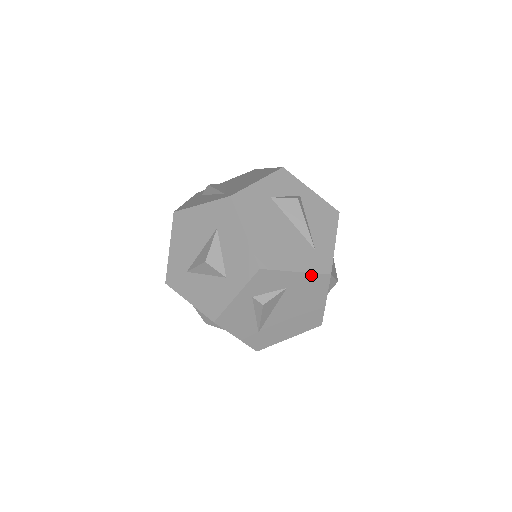
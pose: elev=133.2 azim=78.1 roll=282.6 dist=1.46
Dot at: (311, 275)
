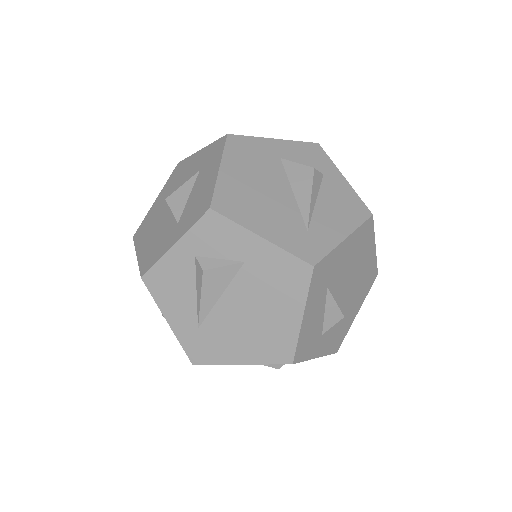
Dot at: (283, 254)
